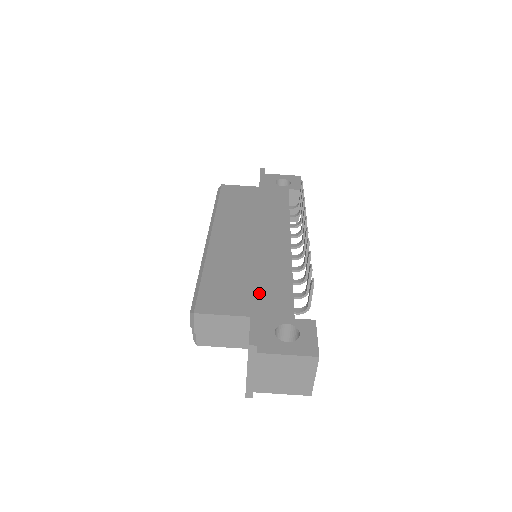
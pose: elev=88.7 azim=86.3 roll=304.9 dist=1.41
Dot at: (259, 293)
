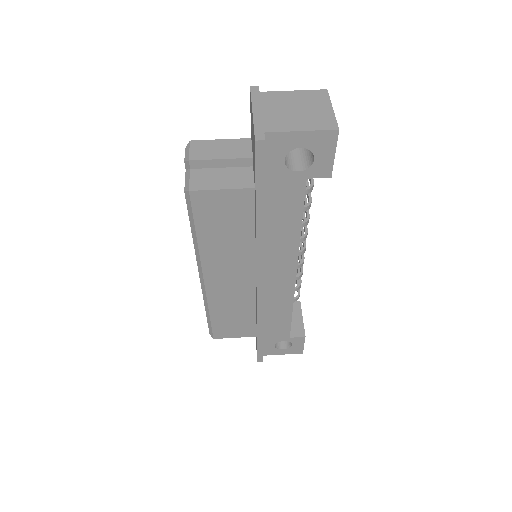
Dot at: occluded
